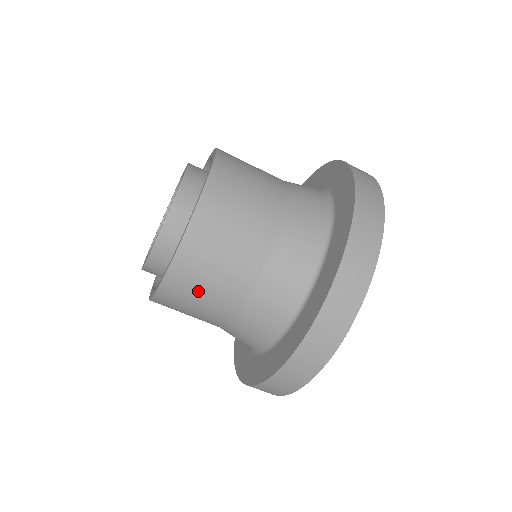
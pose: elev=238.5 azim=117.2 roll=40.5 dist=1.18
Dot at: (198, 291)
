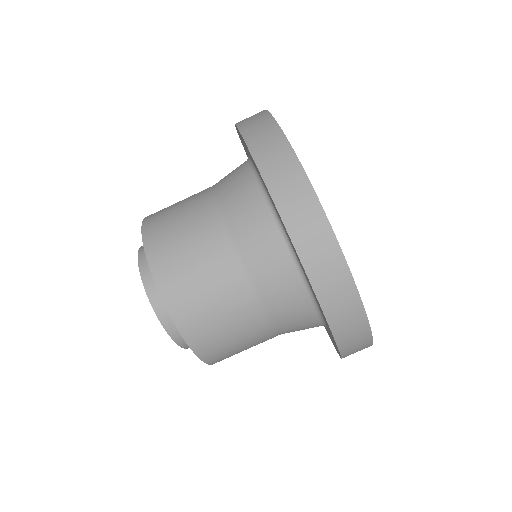
Dot at: (227, 340)
